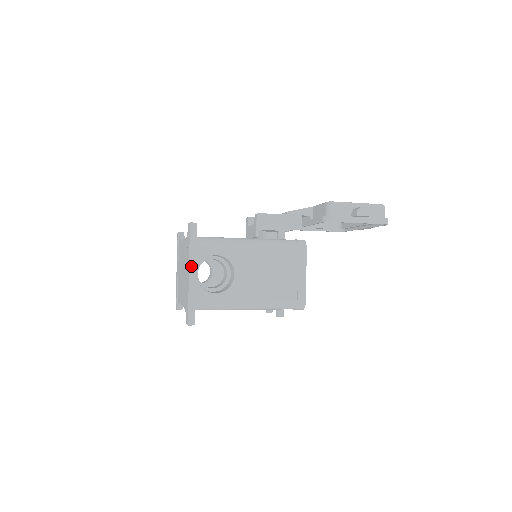
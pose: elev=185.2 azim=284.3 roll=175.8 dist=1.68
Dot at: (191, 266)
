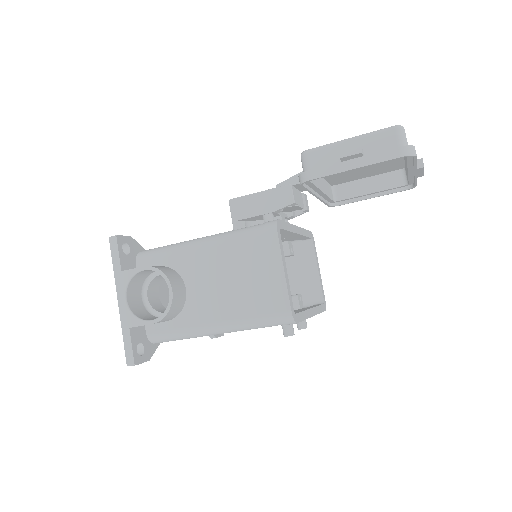
Dot at: (118, 290)
